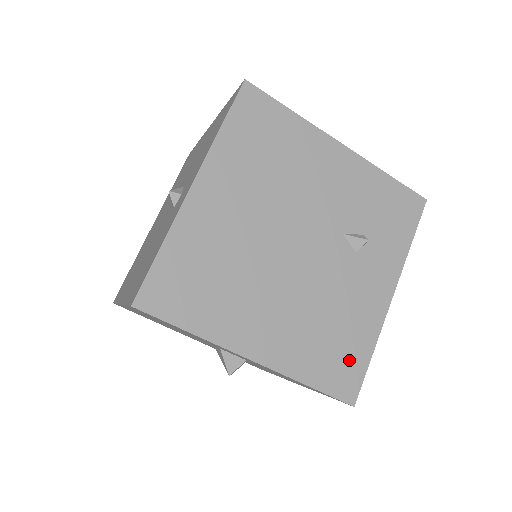
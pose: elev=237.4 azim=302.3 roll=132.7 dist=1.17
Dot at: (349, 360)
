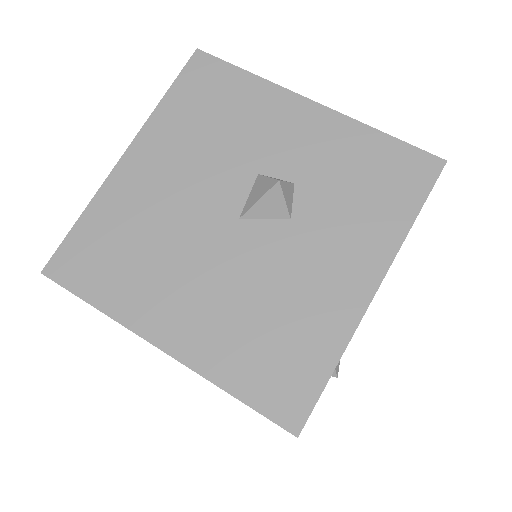
Dot at: occluded
